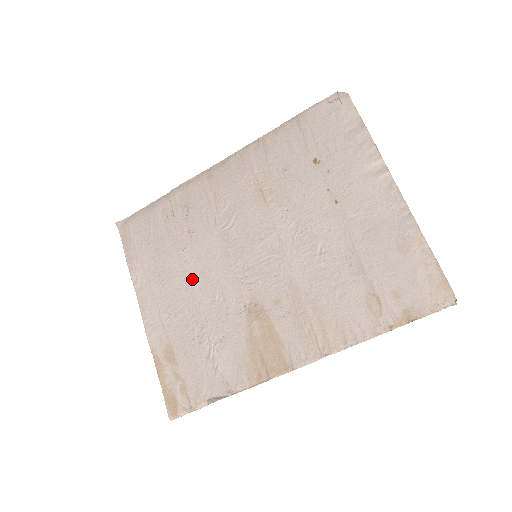
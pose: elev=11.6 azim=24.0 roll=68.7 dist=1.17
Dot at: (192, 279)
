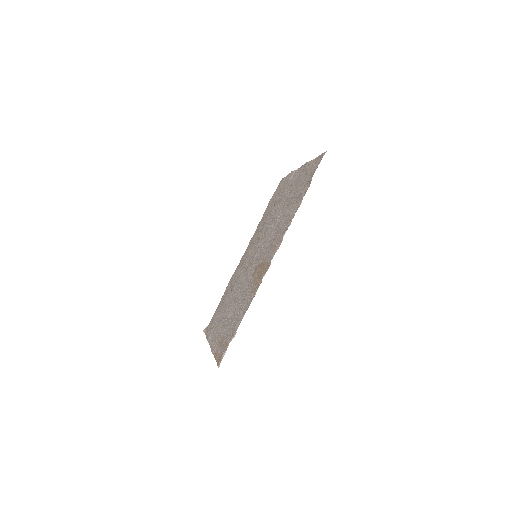
Dot at: (232, 301)
